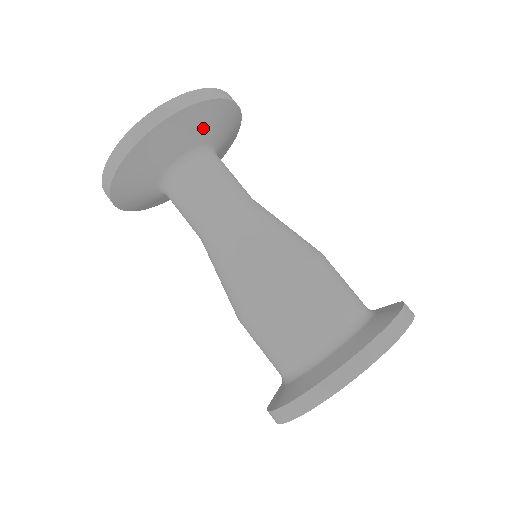
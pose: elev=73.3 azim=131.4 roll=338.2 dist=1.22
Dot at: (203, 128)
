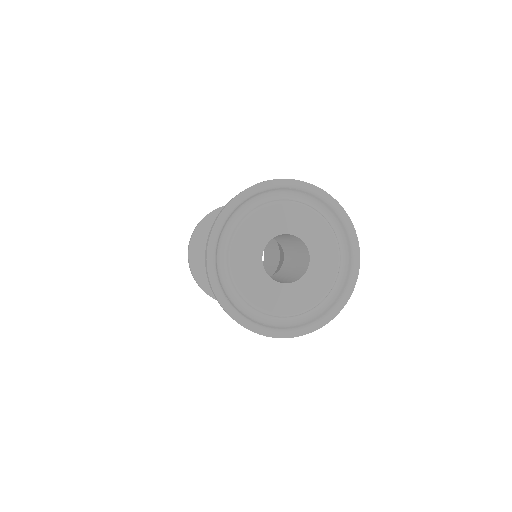
Dot at: occluded
